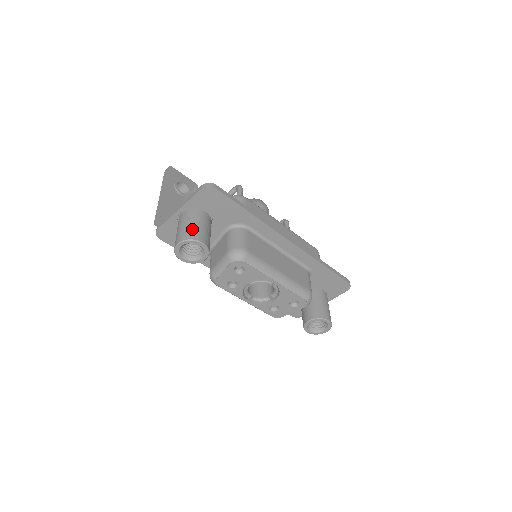
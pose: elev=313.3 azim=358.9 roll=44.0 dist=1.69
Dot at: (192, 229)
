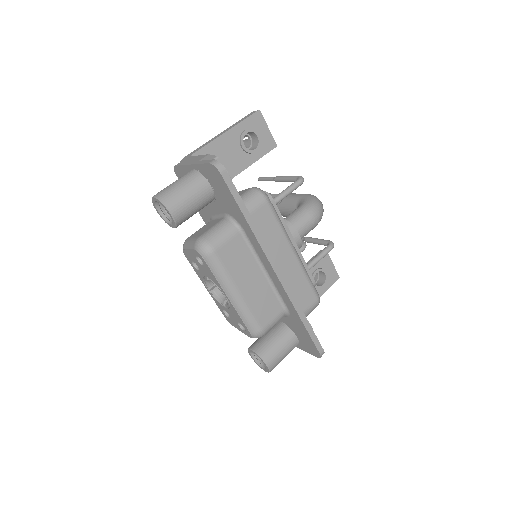
Dot at: (176, 193)
